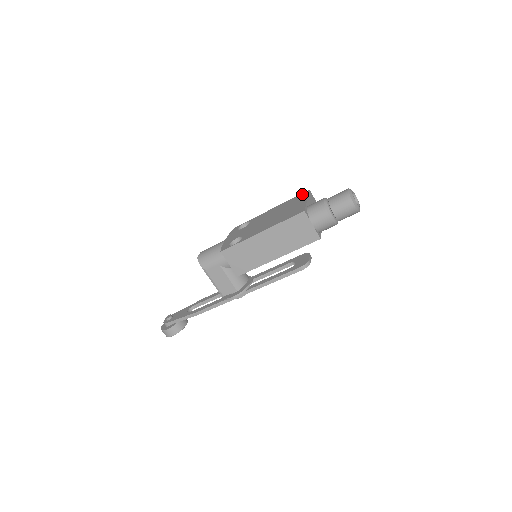
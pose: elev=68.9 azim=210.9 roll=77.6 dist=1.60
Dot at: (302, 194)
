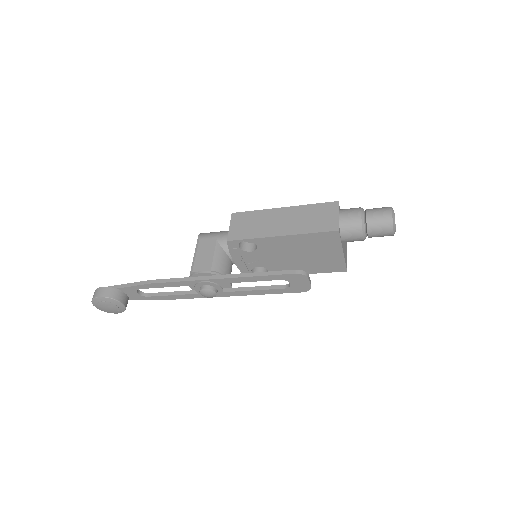
Dot at: occluded
